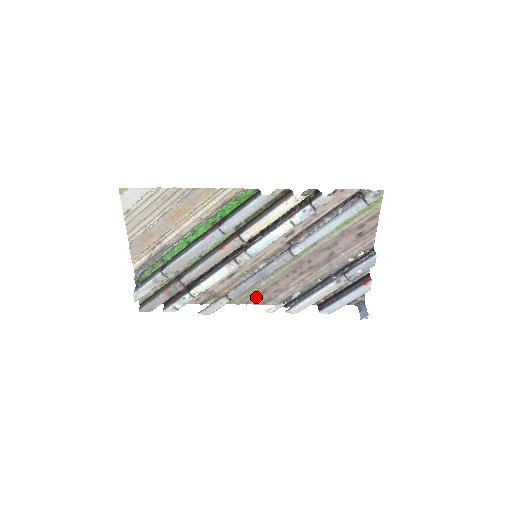
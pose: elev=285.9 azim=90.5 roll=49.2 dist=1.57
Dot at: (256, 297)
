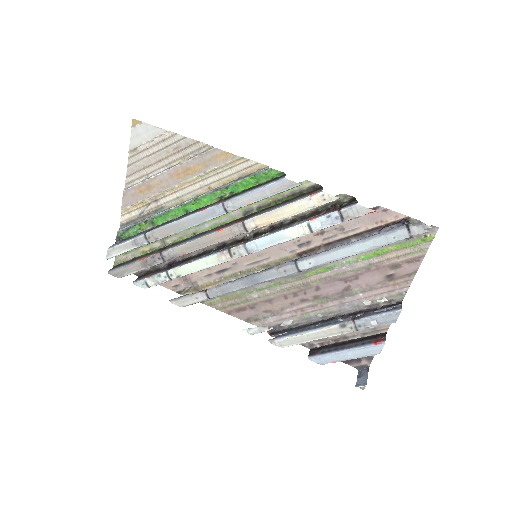
Dot at: (242, 309)
